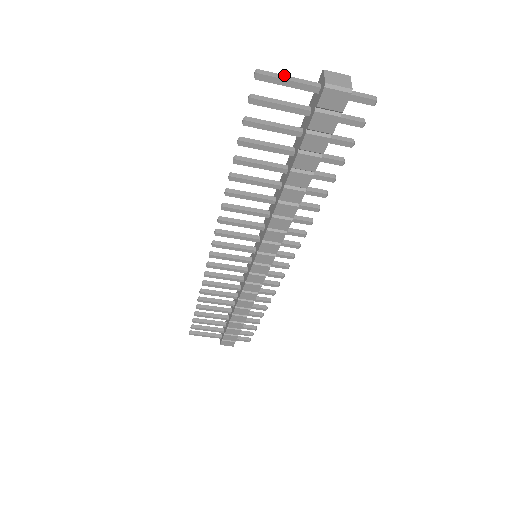
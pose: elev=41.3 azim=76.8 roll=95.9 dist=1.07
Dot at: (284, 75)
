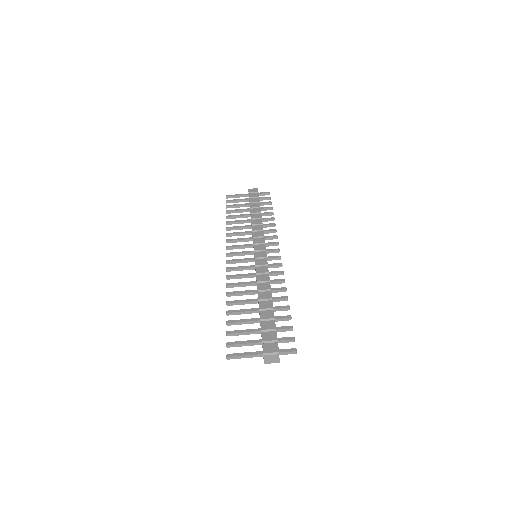
Dot at: (236, 197)
